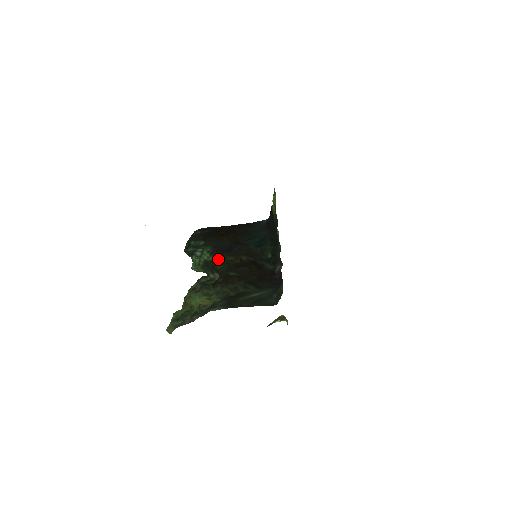
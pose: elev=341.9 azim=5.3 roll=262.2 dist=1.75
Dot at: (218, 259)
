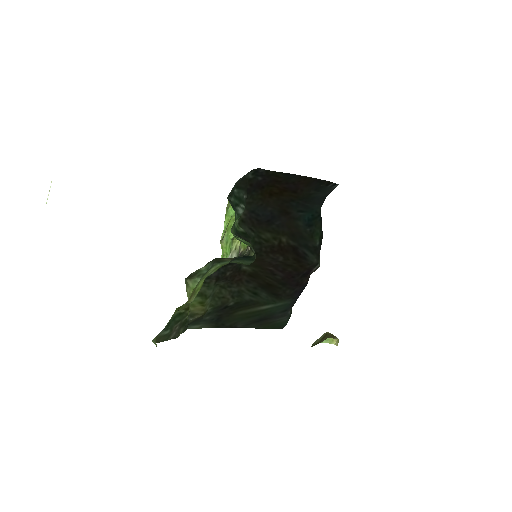
Dot at: (249, 233)
